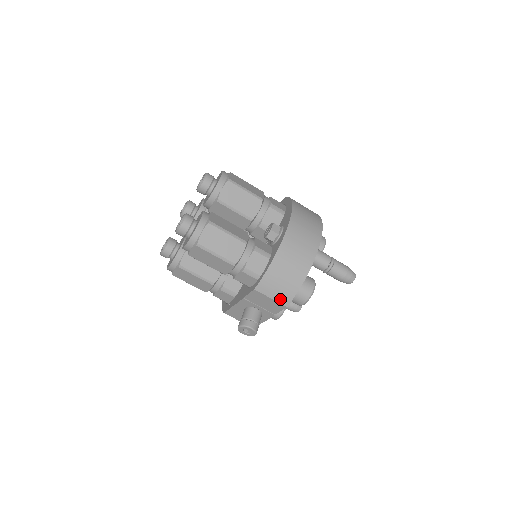
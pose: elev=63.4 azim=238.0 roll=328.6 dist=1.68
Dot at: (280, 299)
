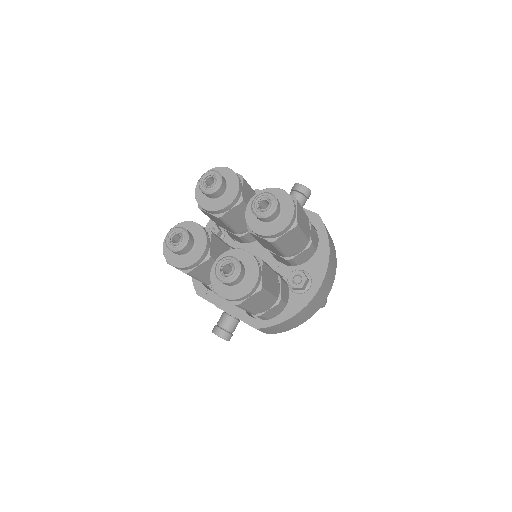
Dot at: (268, 333)
